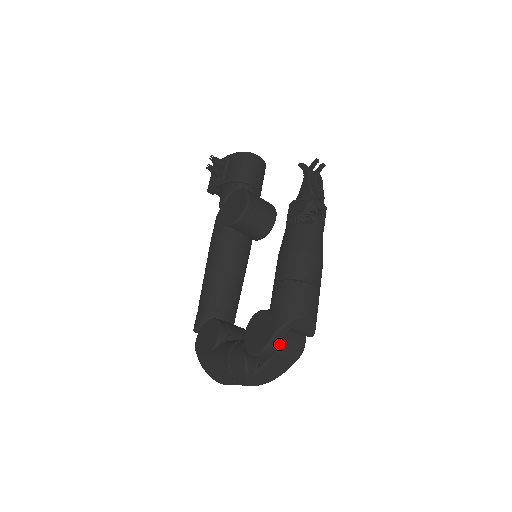
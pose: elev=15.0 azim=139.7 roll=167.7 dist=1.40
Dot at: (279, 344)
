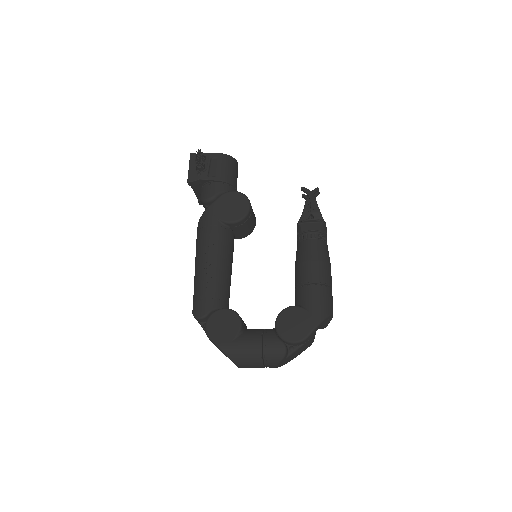
Dot at: occluded
